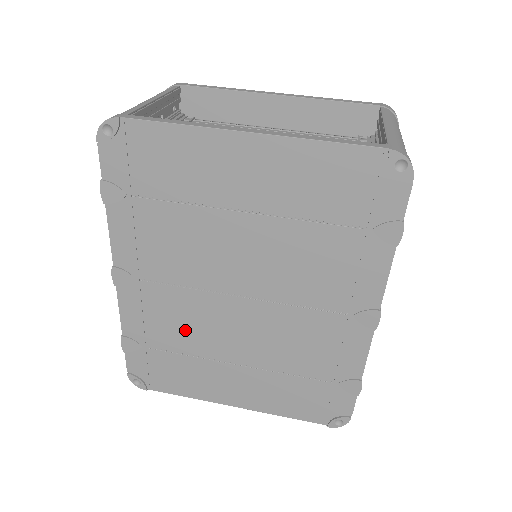
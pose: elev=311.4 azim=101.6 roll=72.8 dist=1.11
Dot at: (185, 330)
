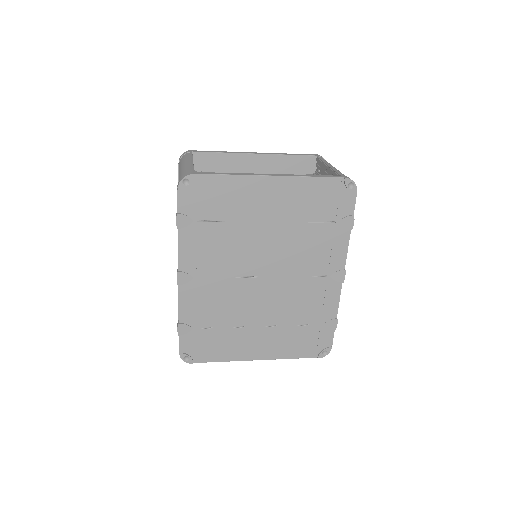
Dot at: (225, 309)
